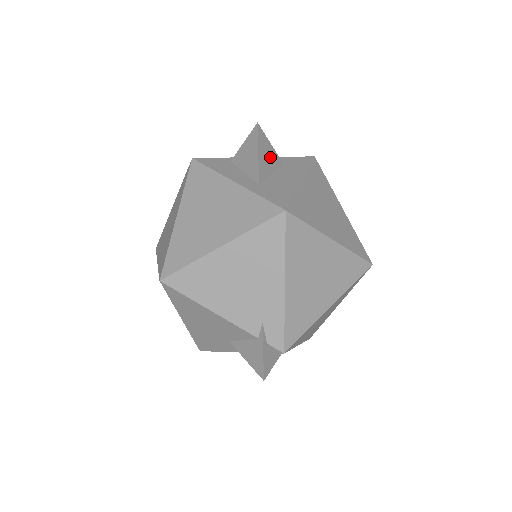
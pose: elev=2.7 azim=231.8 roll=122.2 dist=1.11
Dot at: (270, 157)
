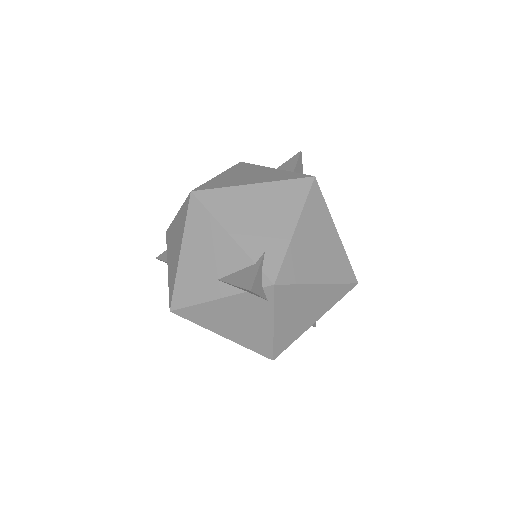
Dot at: occluded
